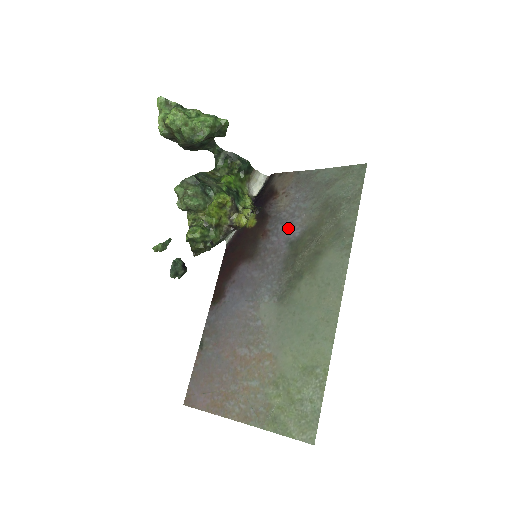
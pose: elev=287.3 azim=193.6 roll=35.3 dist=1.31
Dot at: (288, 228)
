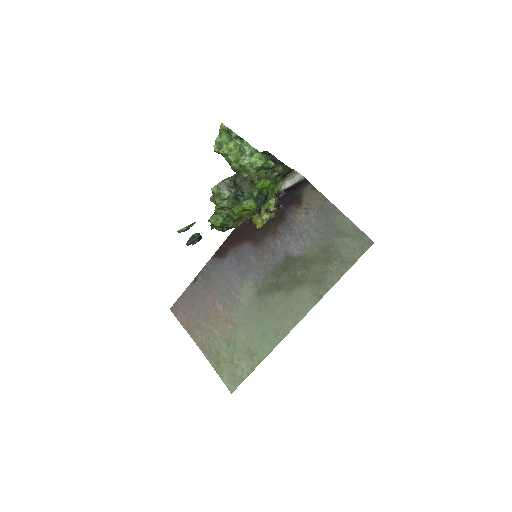
Dot at: (292, 243)
